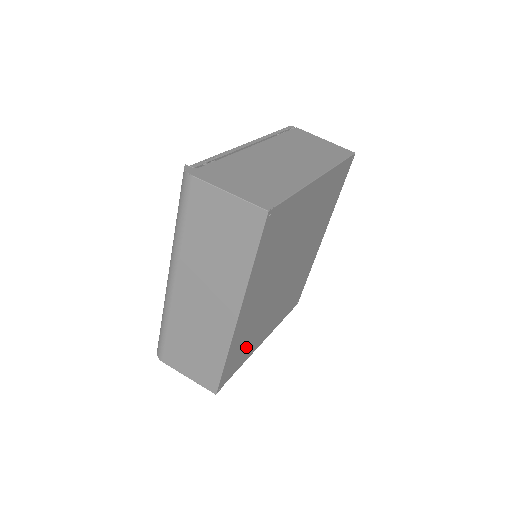
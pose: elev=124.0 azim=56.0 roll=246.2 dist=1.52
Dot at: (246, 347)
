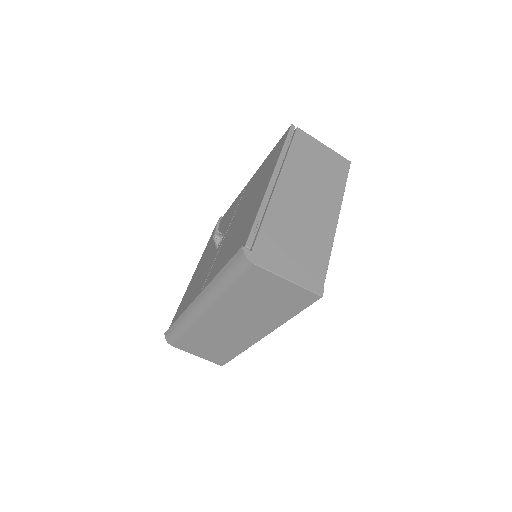
Dot at: occluded
